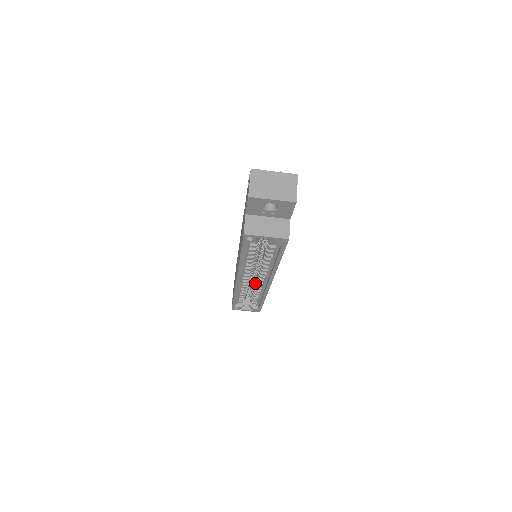
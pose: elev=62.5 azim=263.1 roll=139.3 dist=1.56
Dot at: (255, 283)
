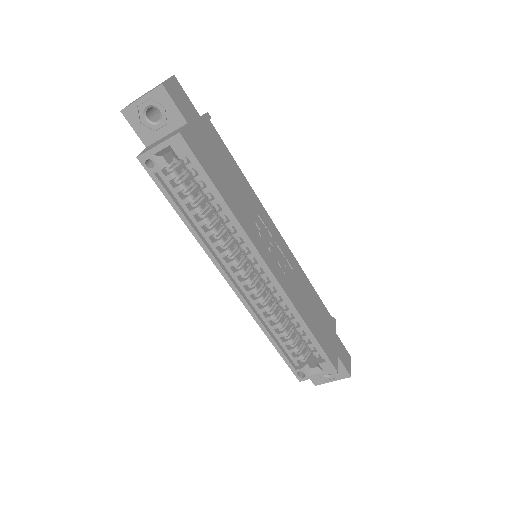
Dot at: occluded
